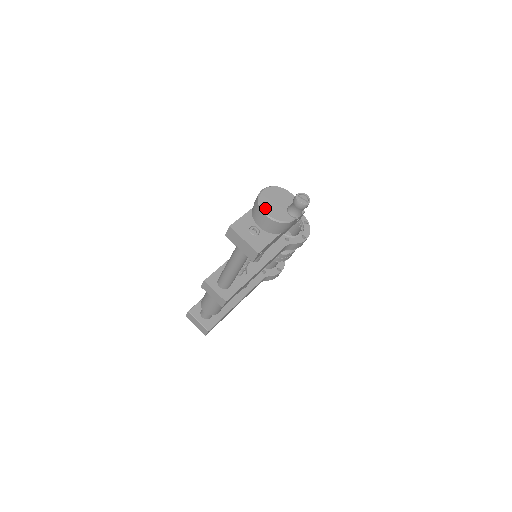
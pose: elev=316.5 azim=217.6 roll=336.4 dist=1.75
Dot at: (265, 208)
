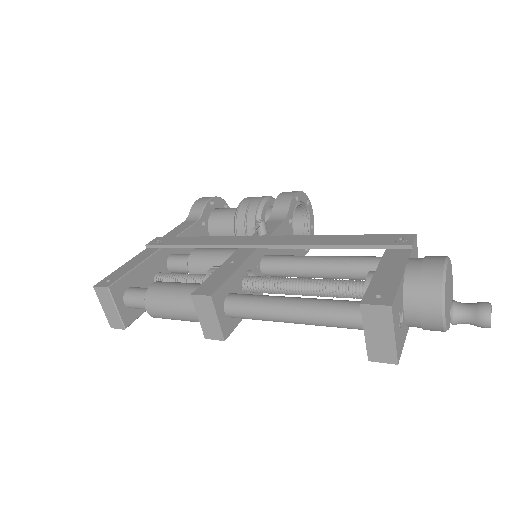
Dot at: (446, 302)
